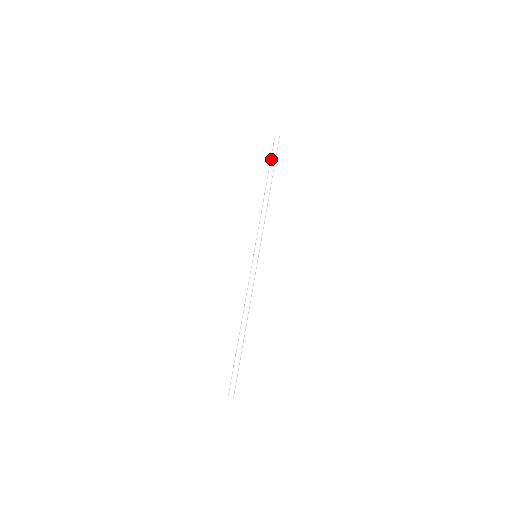
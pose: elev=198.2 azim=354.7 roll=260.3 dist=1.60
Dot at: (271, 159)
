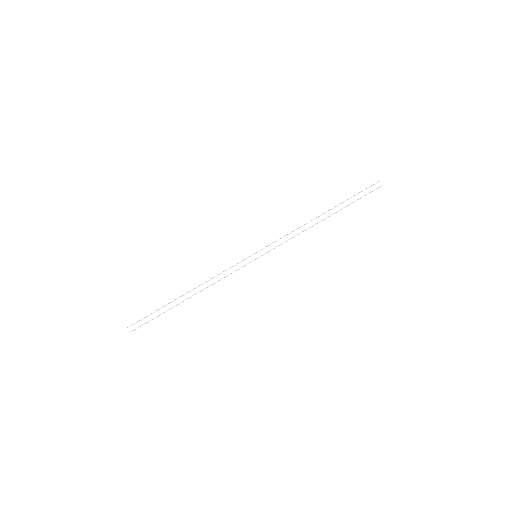
Dot at: (355, 197)
